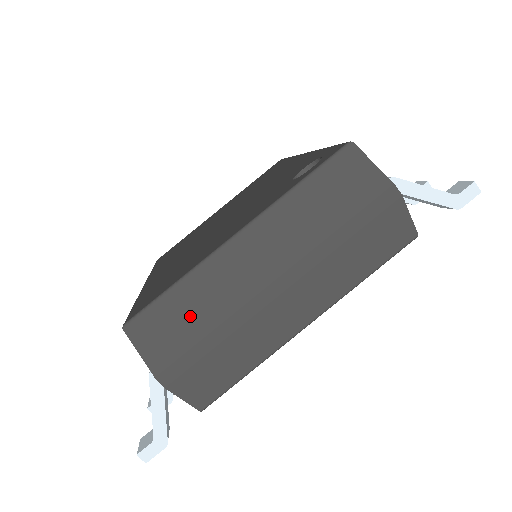
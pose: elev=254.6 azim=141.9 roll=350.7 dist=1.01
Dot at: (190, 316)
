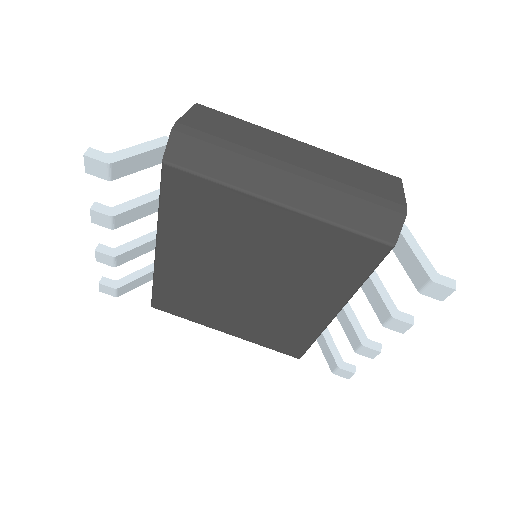
Dot at: (232, 130)
